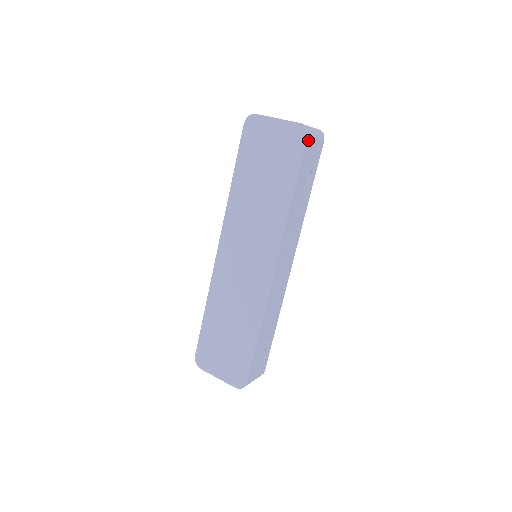
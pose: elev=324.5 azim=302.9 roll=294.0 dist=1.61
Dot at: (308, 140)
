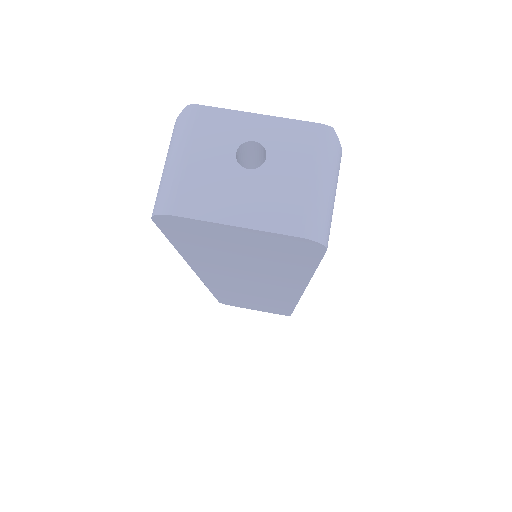
Dot at: occluded
